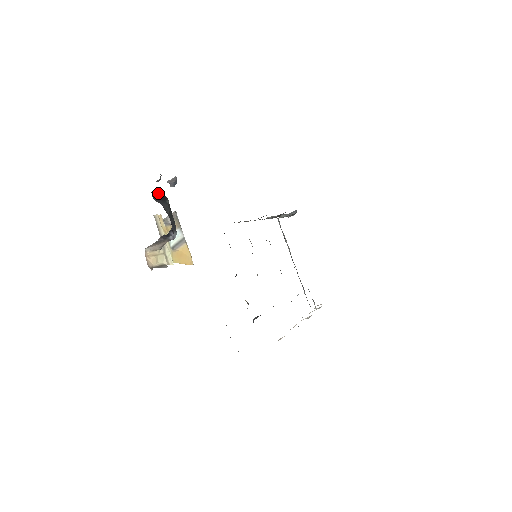
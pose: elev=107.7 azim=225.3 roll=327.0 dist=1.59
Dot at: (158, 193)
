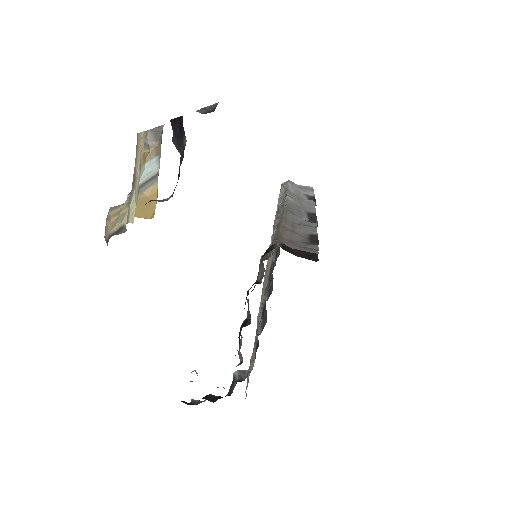
Dot at: (177, 121)
